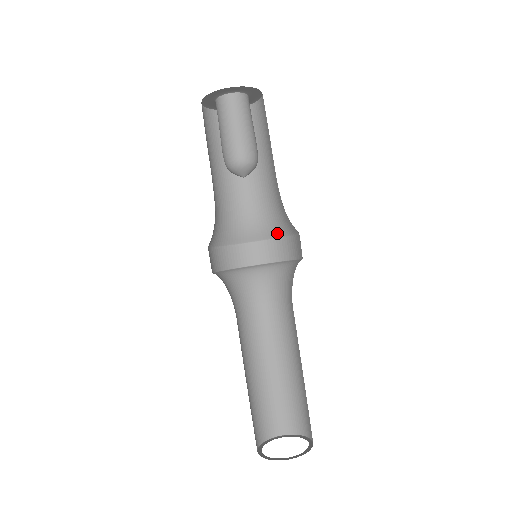
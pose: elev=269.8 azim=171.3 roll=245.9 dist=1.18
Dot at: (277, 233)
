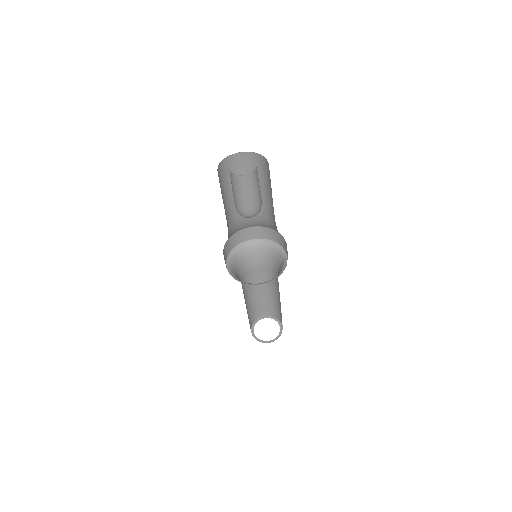
Dot at: (271, 228)
